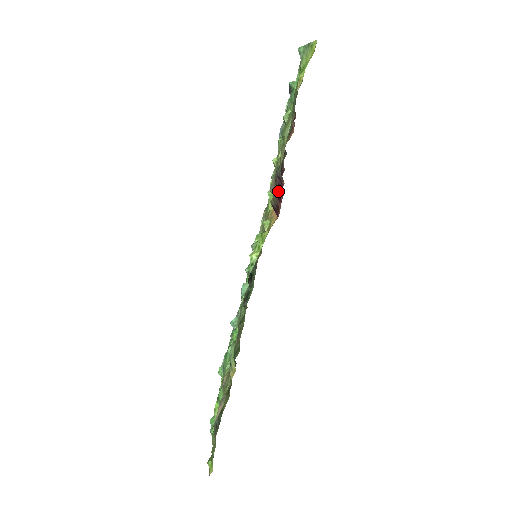
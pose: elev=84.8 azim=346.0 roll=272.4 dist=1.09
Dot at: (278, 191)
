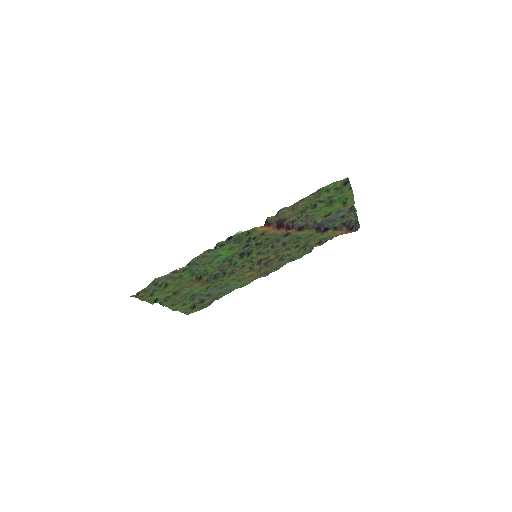
Dot at: (282, 225)
